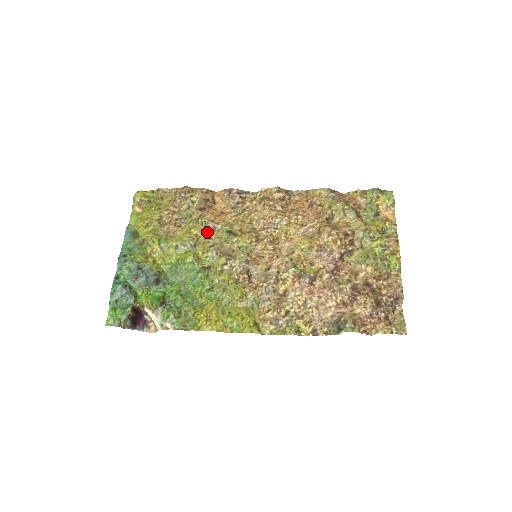
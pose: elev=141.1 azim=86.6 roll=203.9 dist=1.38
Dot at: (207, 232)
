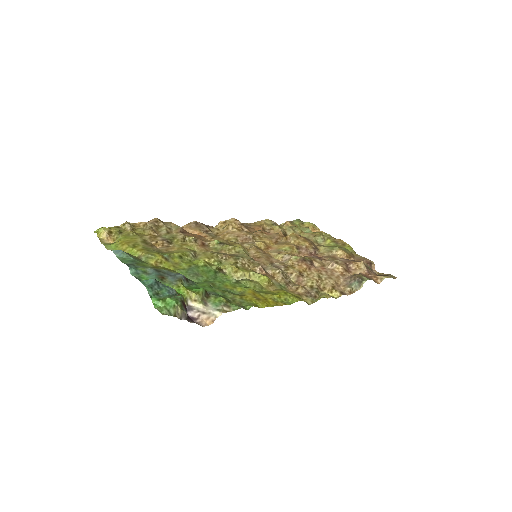
Dot at: (199, 247)
